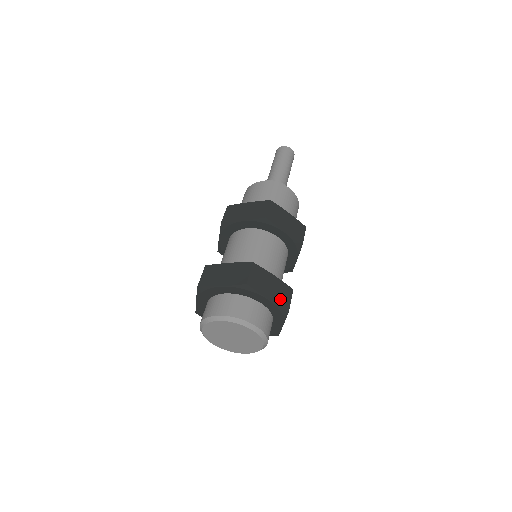
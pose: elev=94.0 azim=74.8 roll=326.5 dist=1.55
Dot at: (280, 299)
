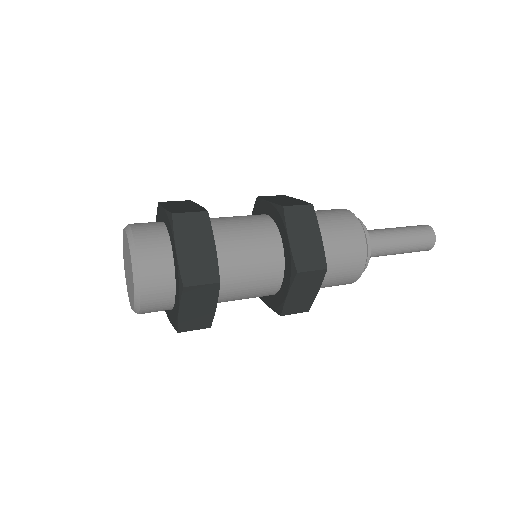
Dot at: (190, 267)
